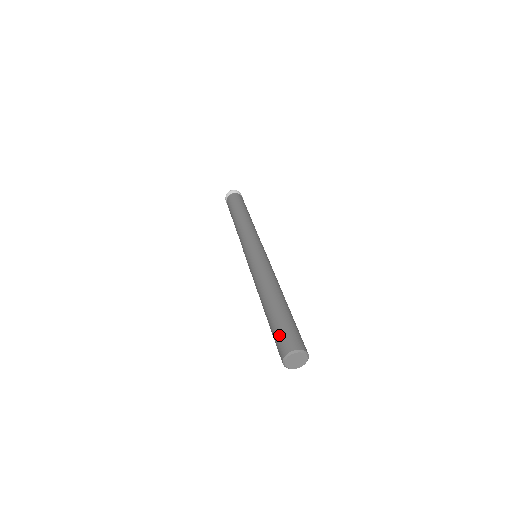
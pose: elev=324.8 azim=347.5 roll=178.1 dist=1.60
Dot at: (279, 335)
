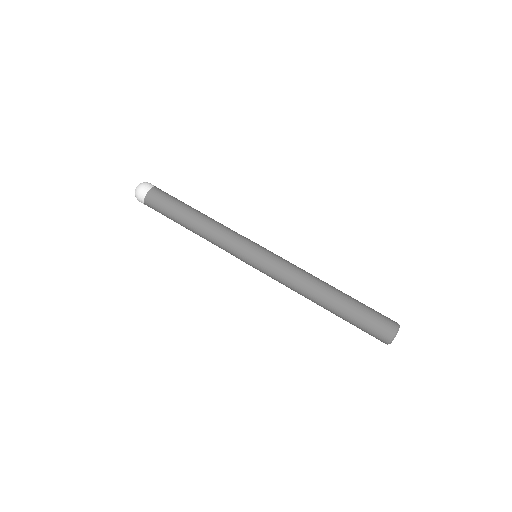
Dot at: (371, 326)
